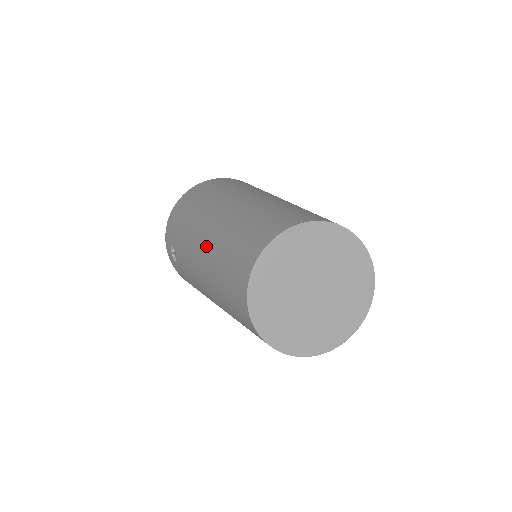
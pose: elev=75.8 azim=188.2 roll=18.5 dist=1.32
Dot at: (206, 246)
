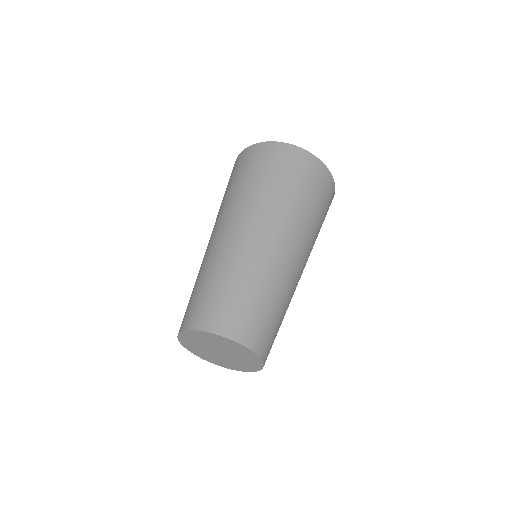
Dot at: occluded
